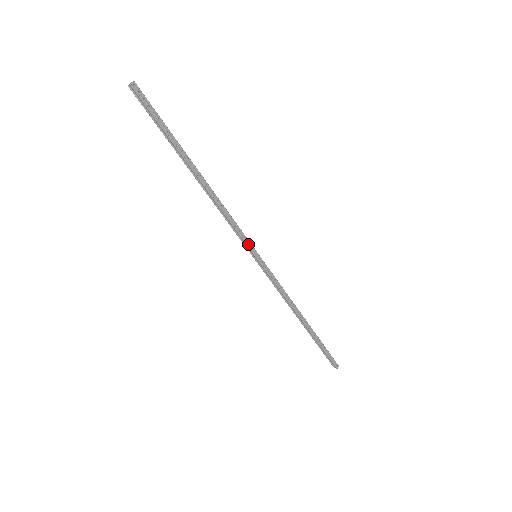
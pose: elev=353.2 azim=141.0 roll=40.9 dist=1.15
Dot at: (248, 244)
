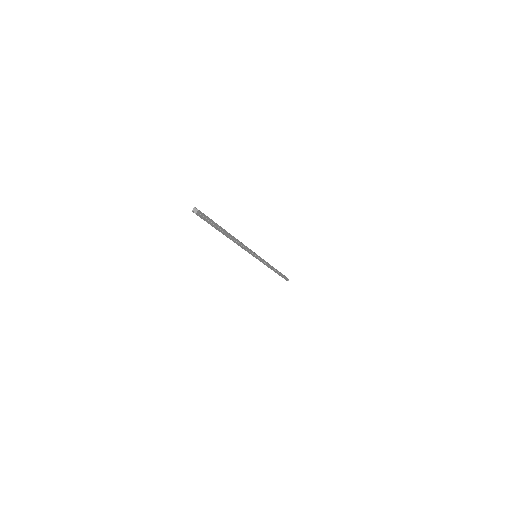
Dot at: (253, 254)
